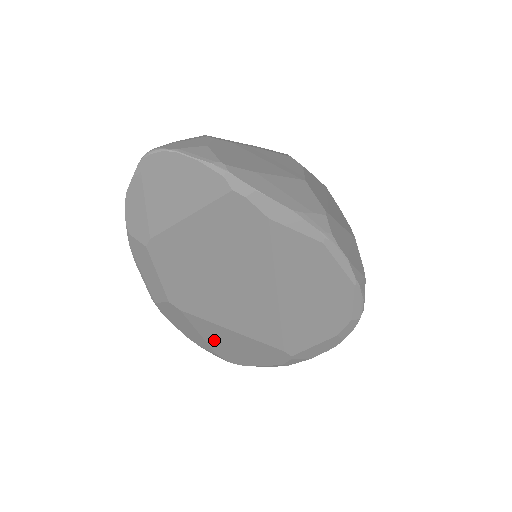
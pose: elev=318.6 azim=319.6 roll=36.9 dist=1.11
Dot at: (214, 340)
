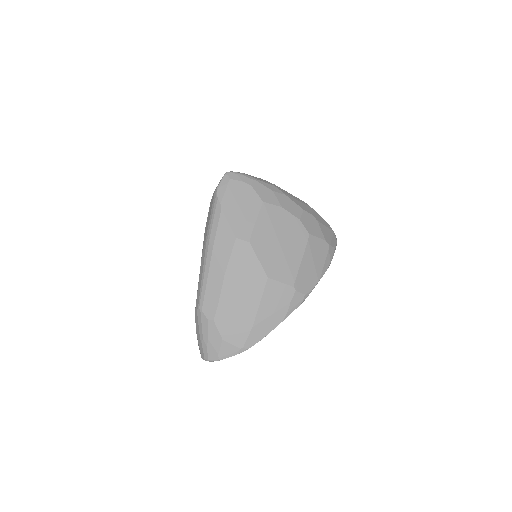
Dot at: occluded
